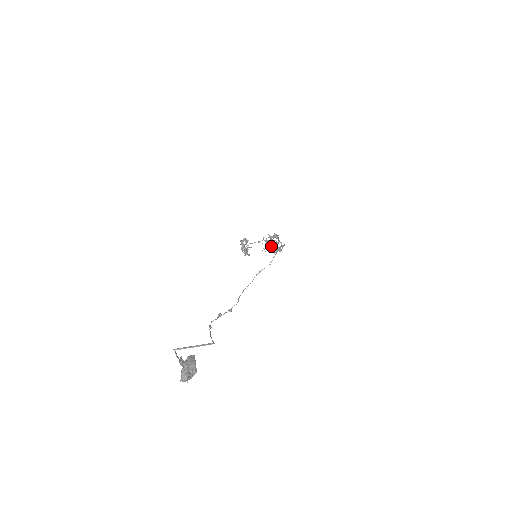
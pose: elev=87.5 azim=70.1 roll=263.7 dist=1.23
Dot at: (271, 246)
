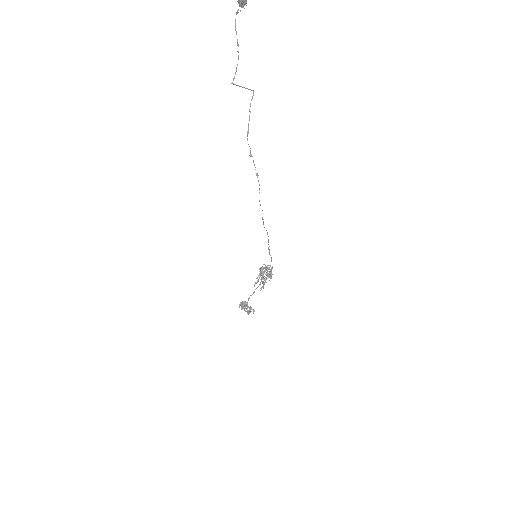
Dot at: (264, 276)
